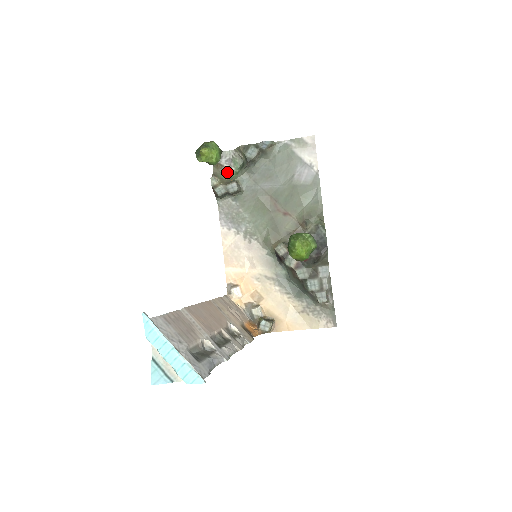
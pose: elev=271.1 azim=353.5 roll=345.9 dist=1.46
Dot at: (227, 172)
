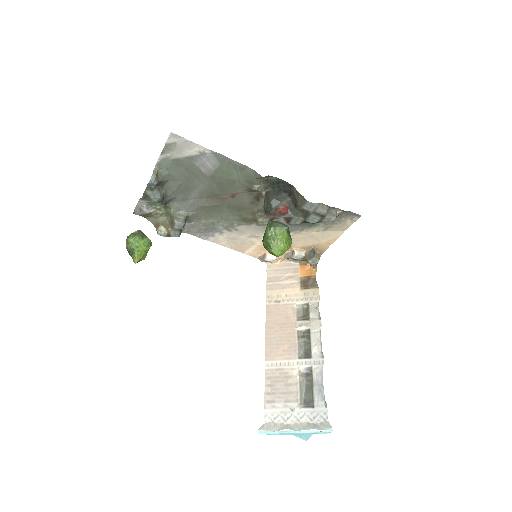
Dot at: (159, 213)
